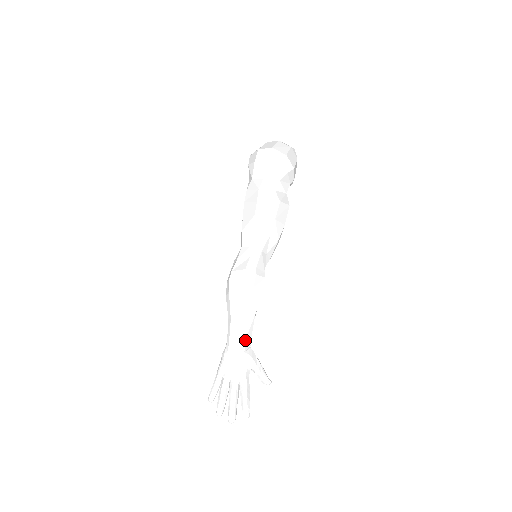
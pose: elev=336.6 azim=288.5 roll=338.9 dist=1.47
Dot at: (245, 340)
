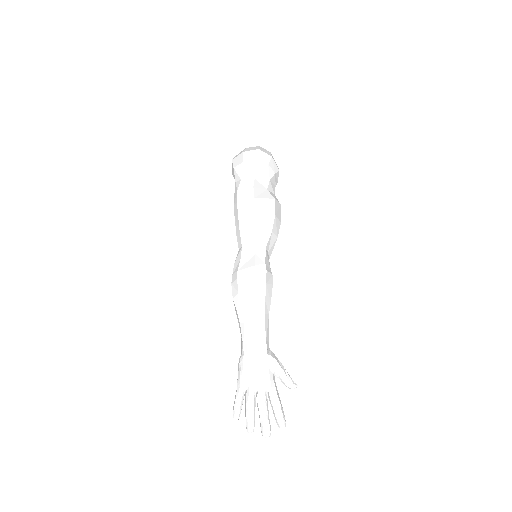
Dot at: (266, 341)
